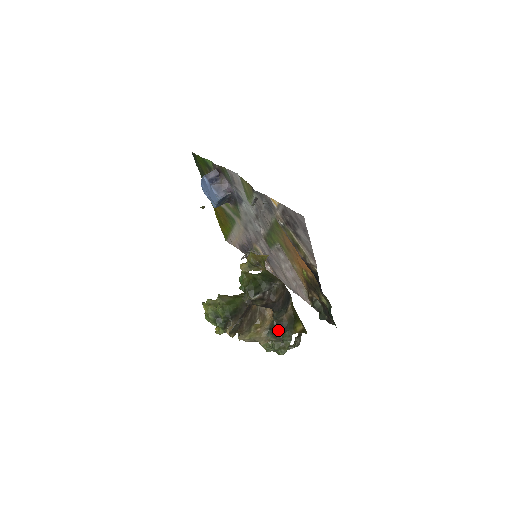
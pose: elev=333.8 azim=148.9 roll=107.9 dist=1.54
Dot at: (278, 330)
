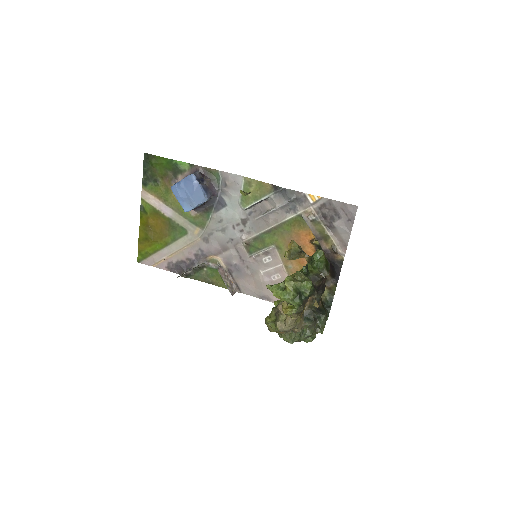
Dot at: (314, 315)
